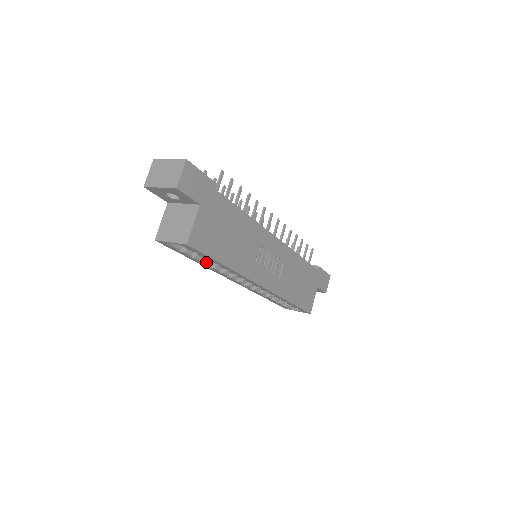
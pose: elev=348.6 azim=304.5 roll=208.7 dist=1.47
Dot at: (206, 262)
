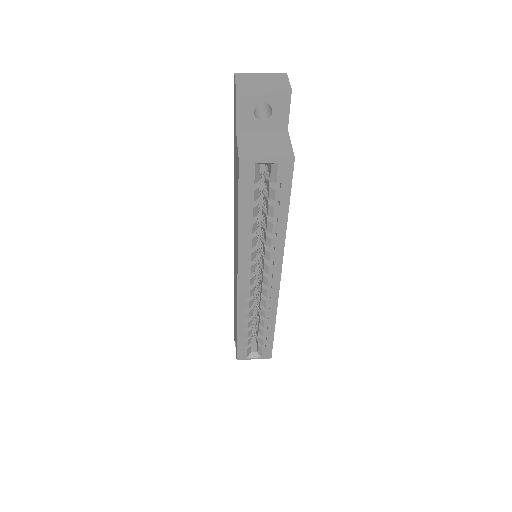
Dot at: (254, 223)
